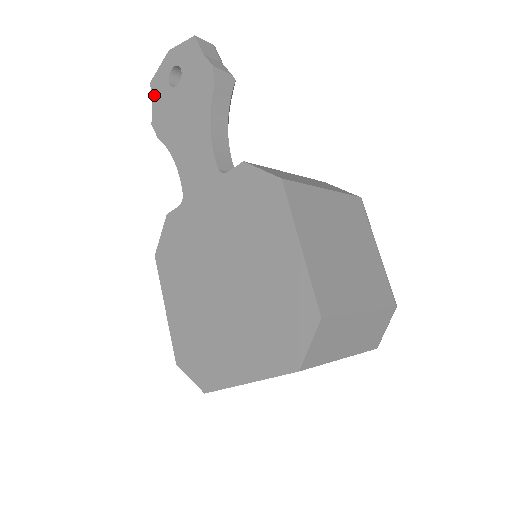
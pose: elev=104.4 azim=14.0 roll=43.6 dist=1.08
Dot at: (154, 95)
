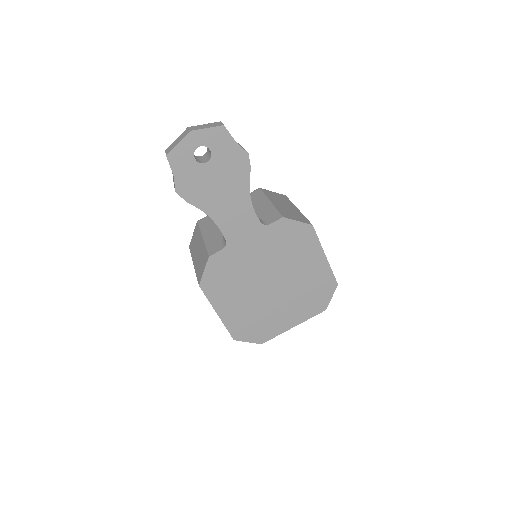
Dot at: (175, 167)
